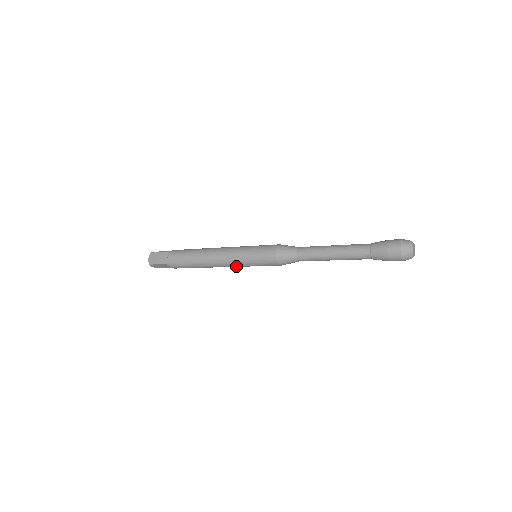
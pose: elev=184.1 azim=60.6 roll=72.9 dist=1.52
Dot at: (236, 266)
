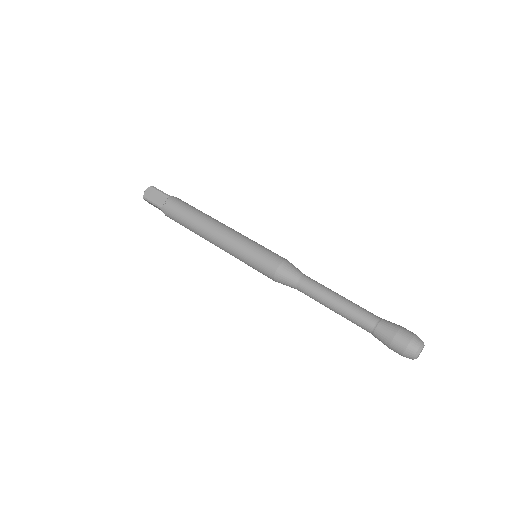
Dot at: occluded
